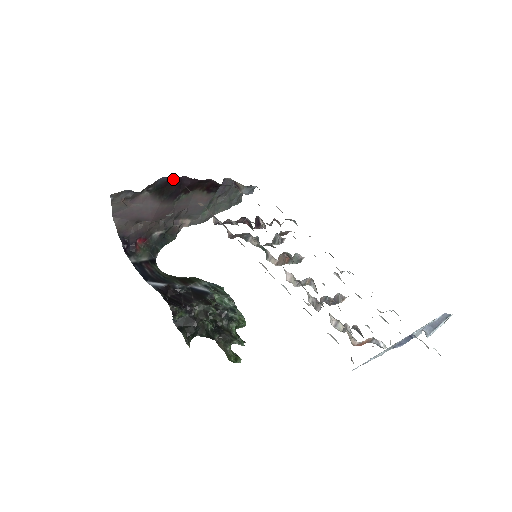
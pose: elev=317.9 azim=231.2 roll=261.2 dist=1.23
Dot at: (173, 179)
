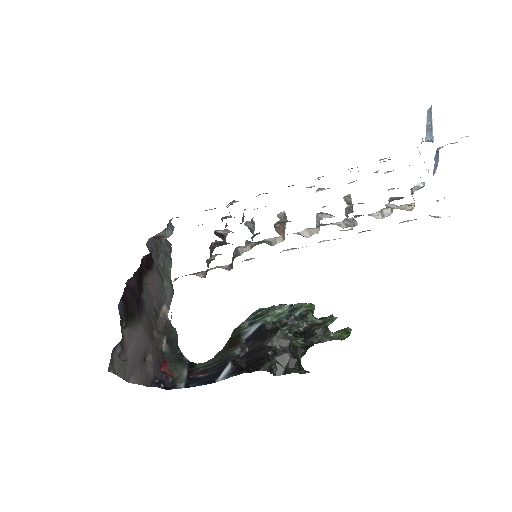
Dot at: (124, 295)
